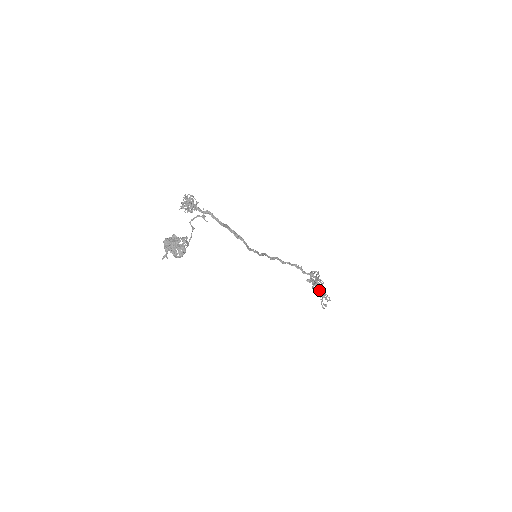
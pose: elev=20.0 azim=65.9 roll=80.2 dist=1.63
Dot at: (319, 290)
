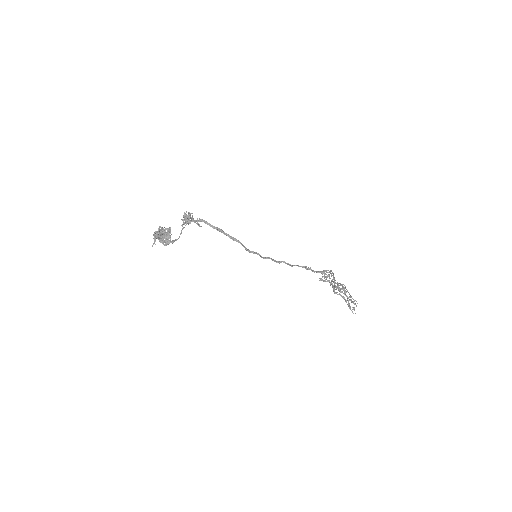
Dot at: occluded
